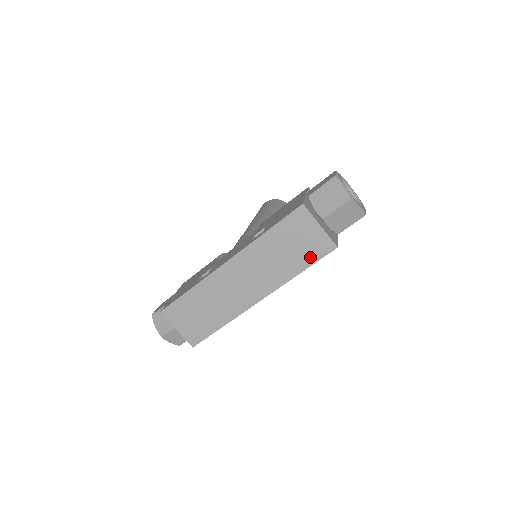
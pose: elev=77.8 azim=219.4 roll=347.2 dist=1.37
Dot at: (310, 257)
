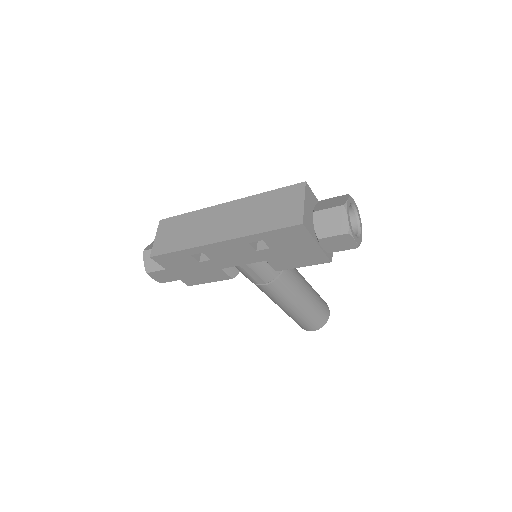
Dot at: (279, 223)
